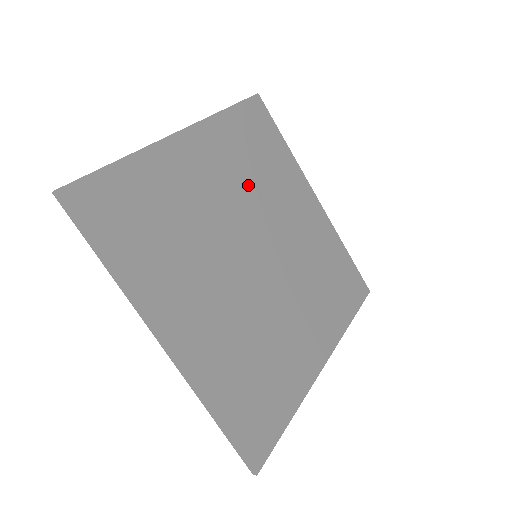
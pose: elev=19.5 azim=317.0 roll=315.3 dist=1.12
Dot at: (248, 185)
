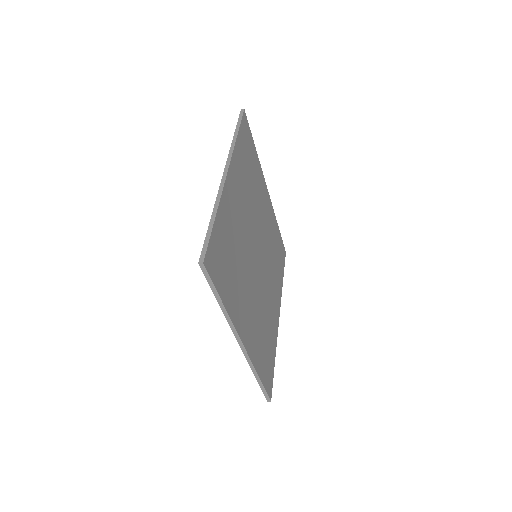
Dot at: (250, 200)
